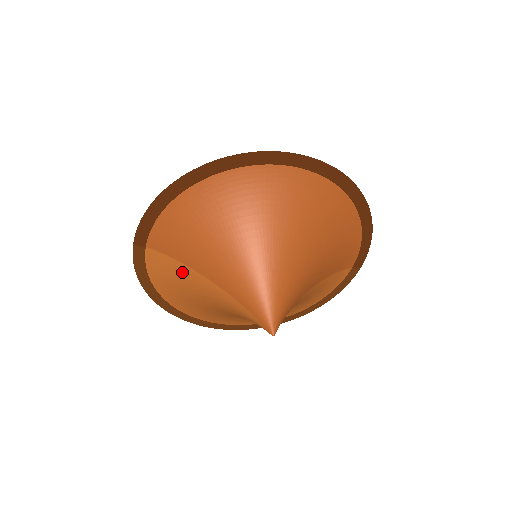
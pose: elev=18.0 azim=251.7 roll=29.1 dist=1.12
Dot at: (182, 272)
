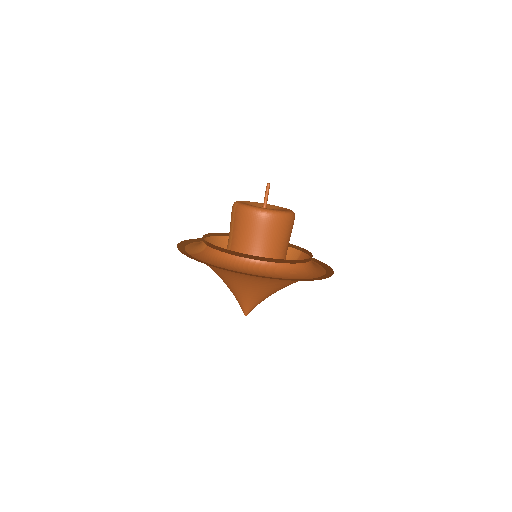
Dot at: occluded
